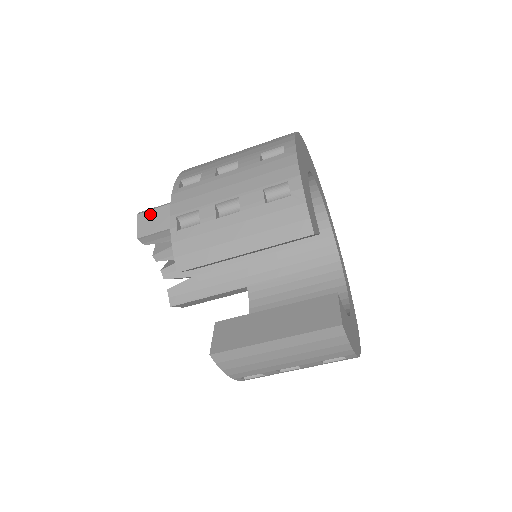
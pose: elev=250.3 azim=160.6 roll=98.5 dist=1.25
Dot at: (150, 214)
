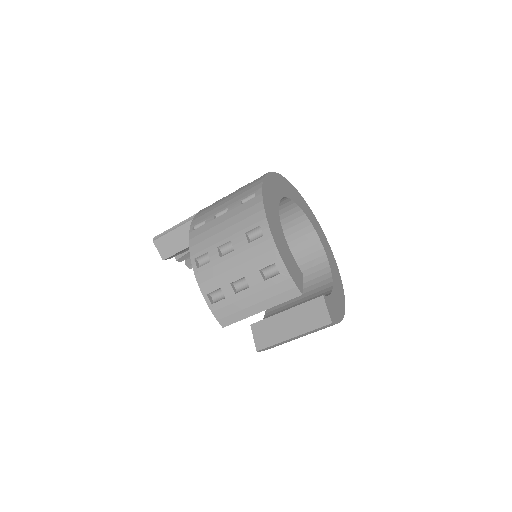
Dot at: (163, 240)
